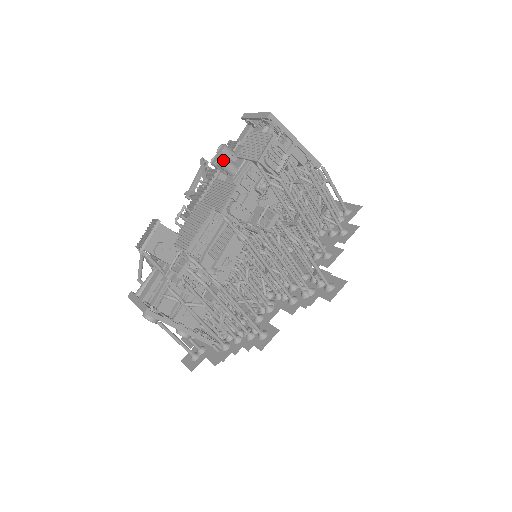
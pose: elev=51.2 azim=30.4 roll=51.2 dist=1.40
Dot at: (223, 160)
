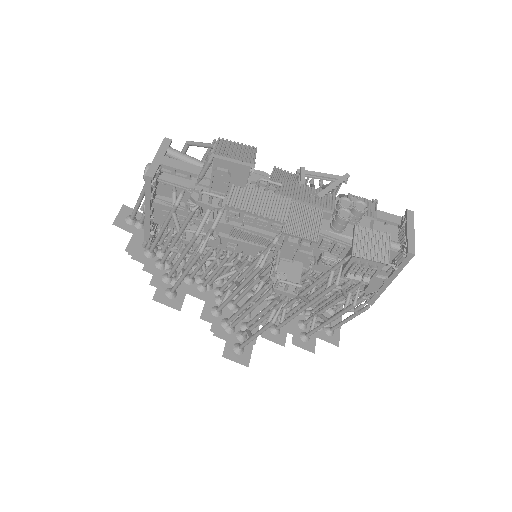
Dot at: (345, 218)
